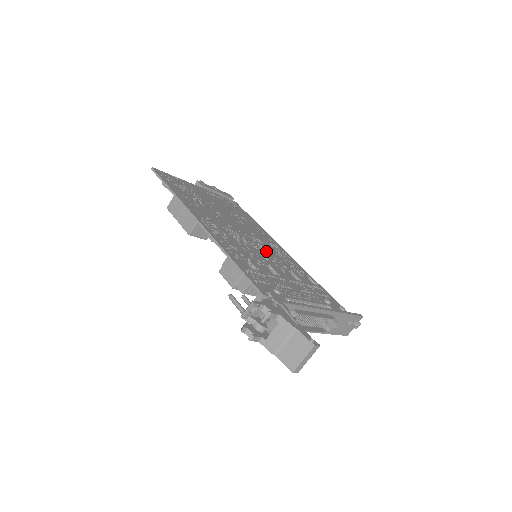
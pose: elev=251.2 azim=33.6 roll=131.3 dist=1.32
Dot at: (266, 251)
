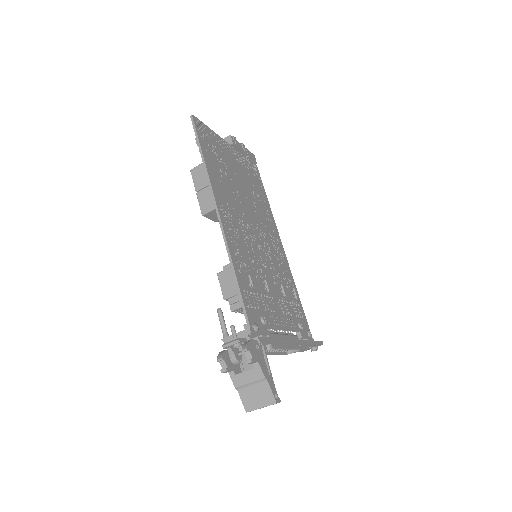
Dot at: (267, 252)
